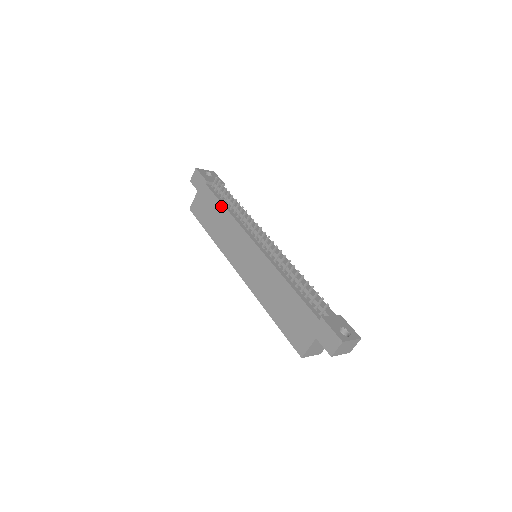
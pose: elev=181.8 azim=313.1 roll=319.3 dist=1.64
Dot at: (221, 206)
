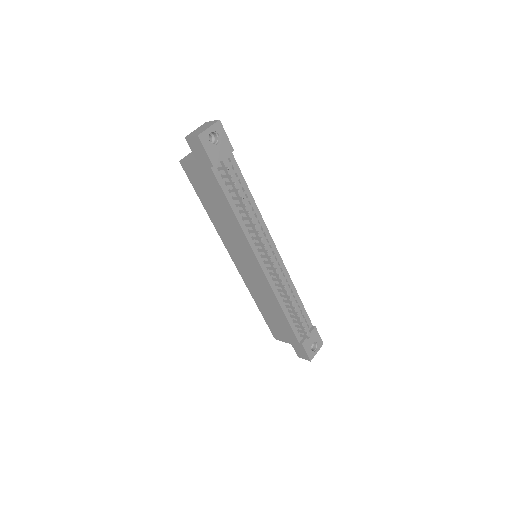
Dot at: (229, 207)
